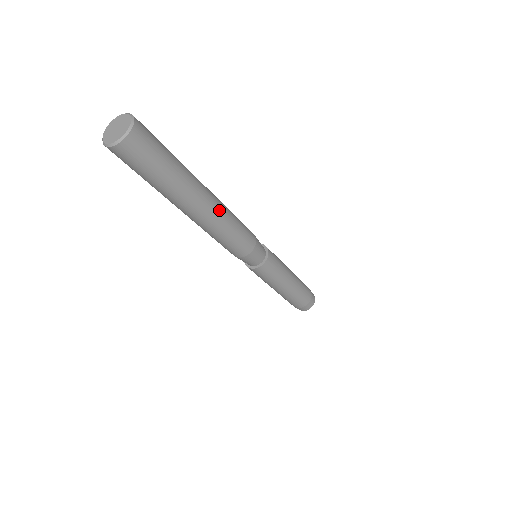
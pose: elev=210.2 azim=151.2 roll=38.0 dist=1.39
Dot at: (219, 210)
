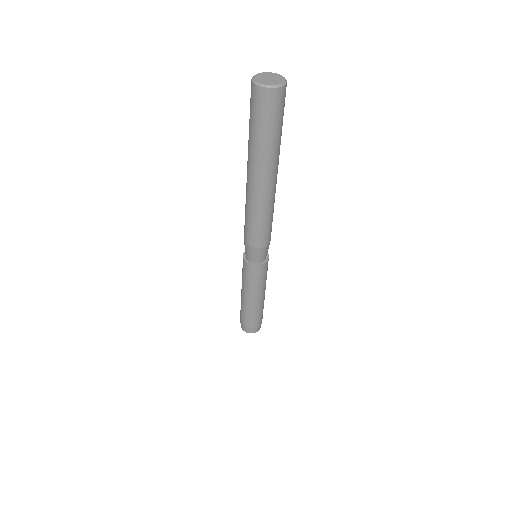
Dot at: (275, 191)
